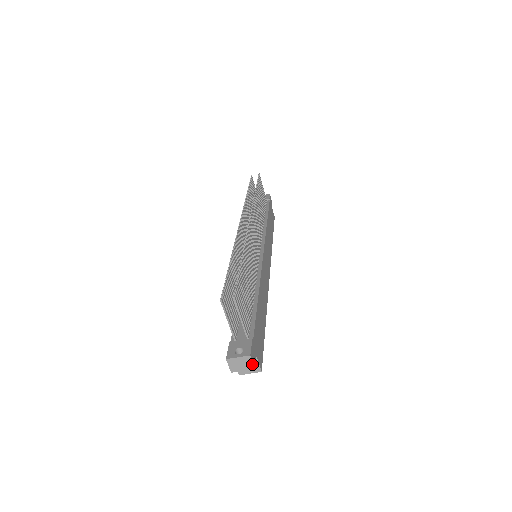
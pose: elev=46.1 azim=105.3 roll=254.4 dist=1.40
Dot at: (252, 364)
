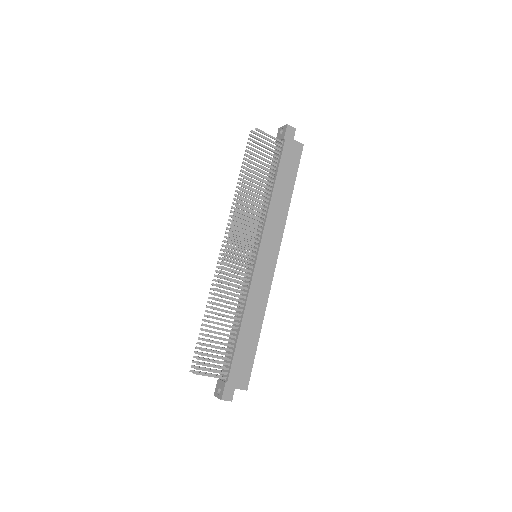
Dot at: occluded
